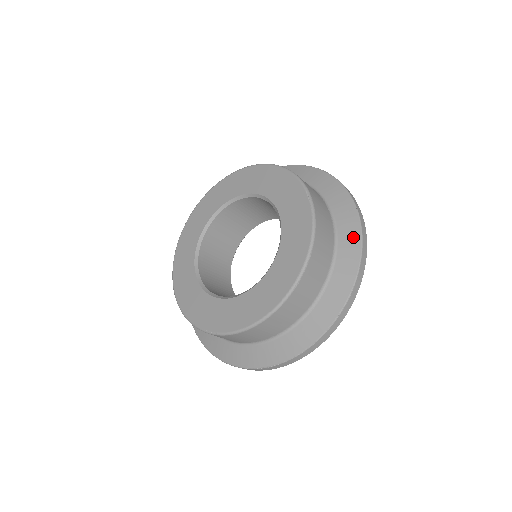
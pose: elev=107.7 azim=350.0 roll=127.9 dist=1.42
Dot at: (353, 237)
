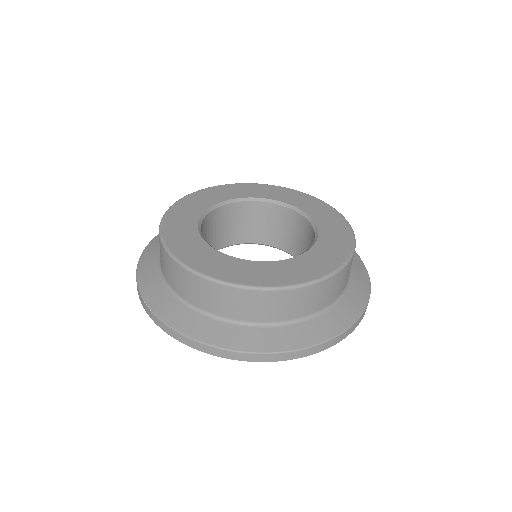
Dot at: (323, 332)
